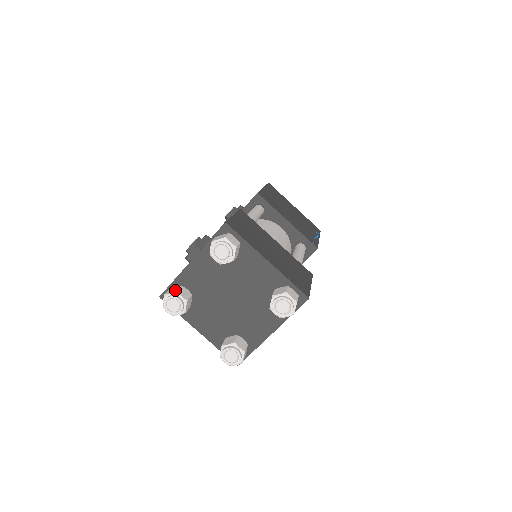
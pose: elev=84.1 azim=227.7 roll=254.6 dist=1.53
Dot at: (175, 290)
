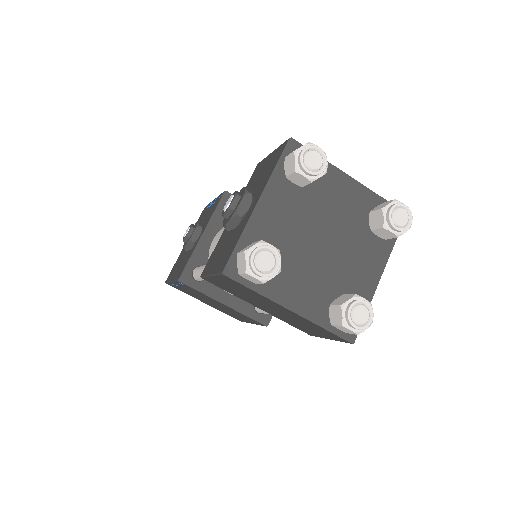
Dot at: (255, 242)
